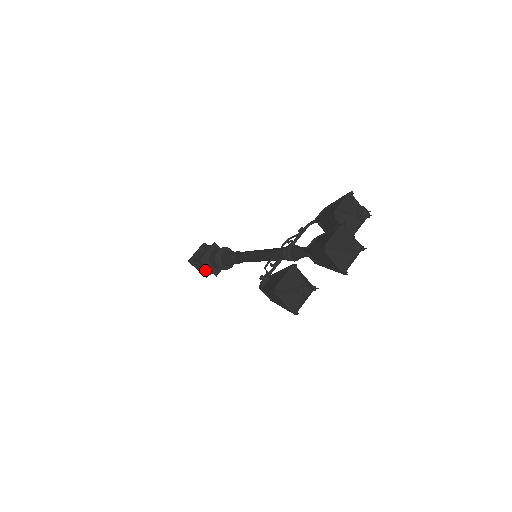
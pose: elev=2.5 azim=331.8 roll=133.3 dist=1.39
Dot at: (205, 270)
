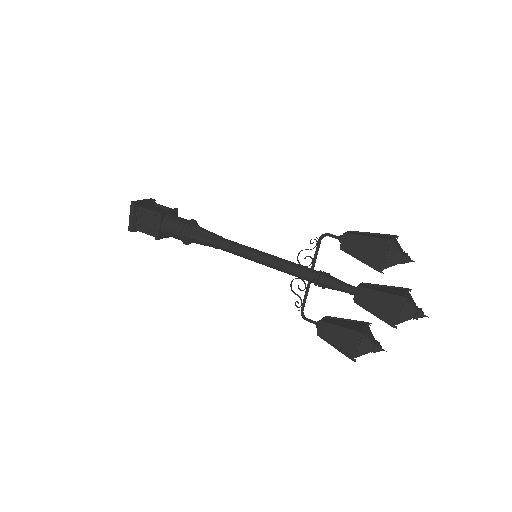
Dot at: occluded
